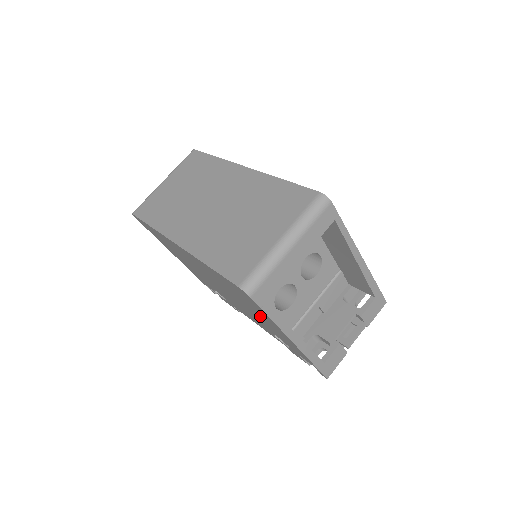
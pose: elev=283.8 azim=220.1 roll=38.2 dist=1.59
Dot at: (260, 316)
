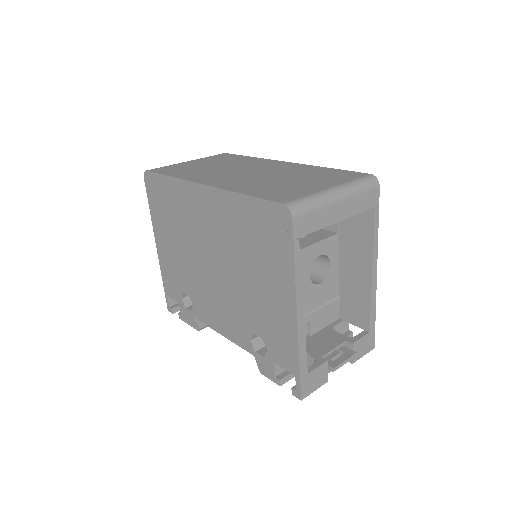
Dot at: (265, 282)
